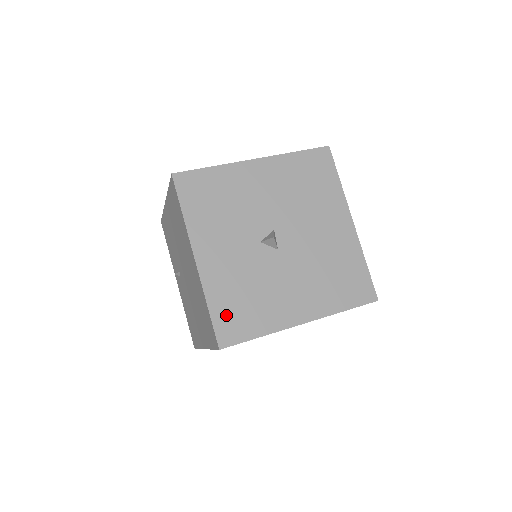
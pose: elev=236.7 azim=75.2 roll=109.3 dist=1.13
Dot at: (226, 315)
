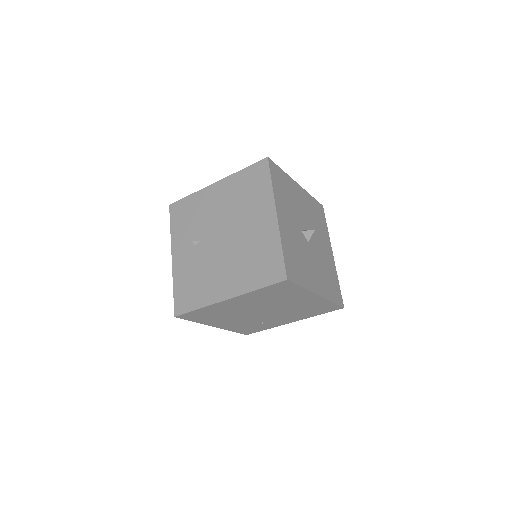
Dot at: (290, 260)
